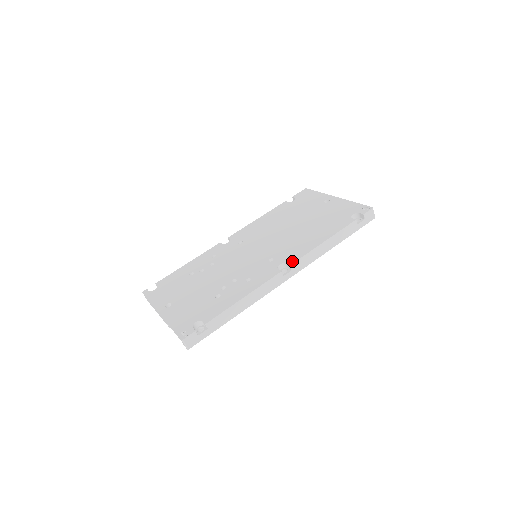
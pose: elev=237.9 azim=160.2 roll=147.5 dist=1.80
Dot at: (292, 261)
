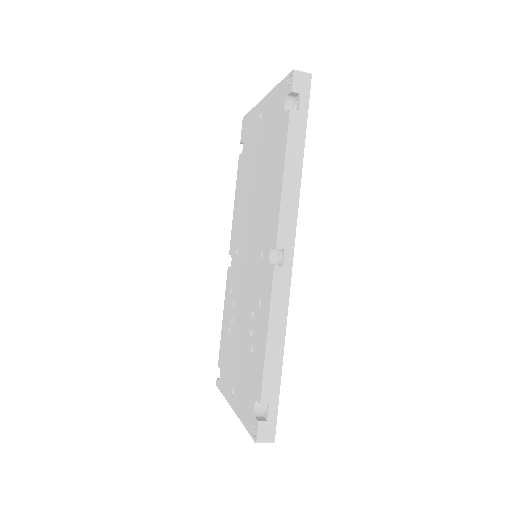
Dot at: (274, 240)
